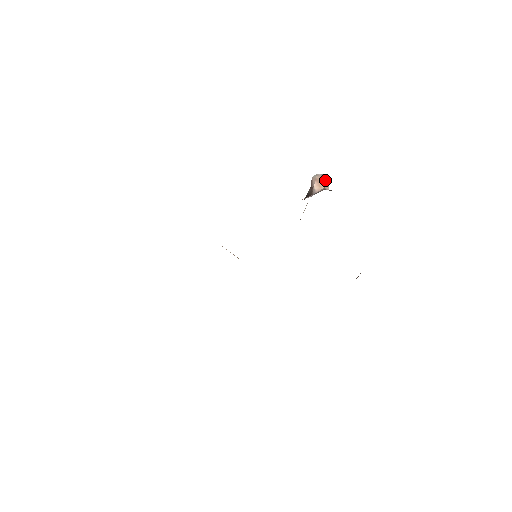
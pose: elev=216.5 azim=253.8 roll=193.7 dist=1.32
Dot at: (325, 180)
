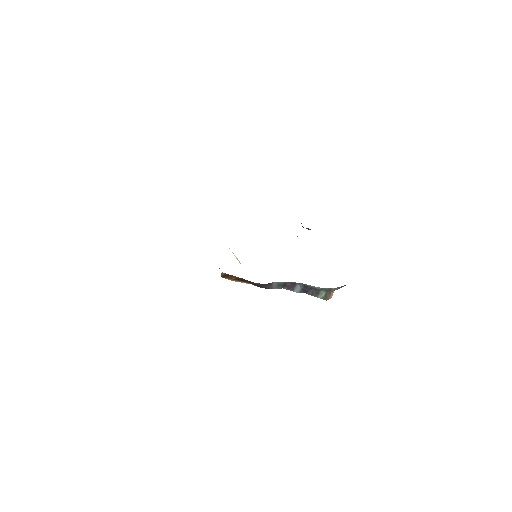
Dot at: occluded
